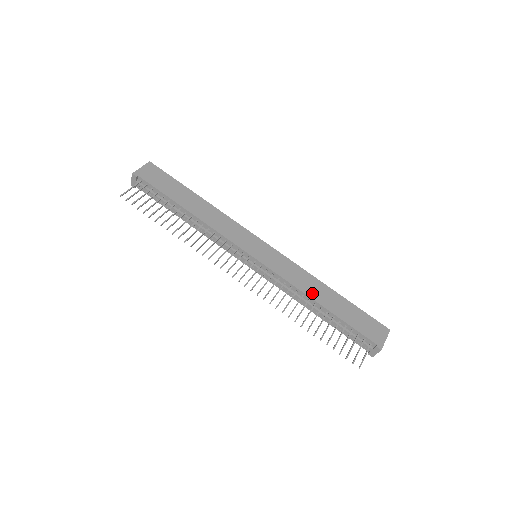
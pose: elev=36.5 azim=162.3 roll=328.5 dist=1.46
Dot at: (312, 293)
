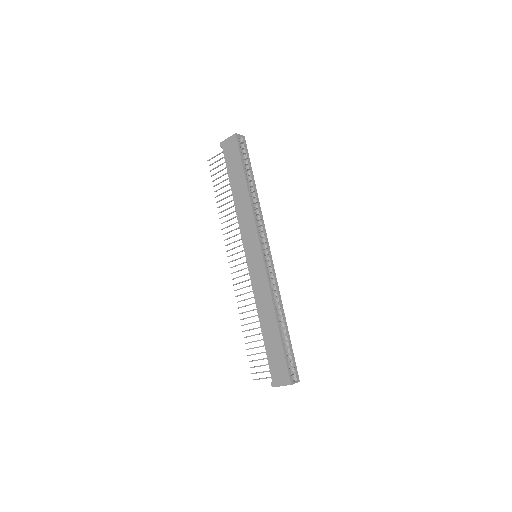
Dot at: (261, 313)
